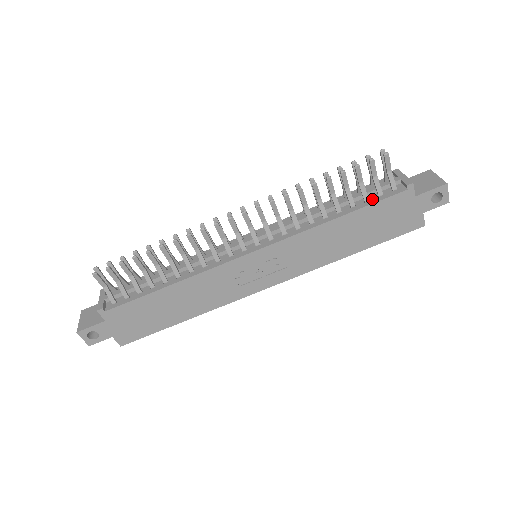
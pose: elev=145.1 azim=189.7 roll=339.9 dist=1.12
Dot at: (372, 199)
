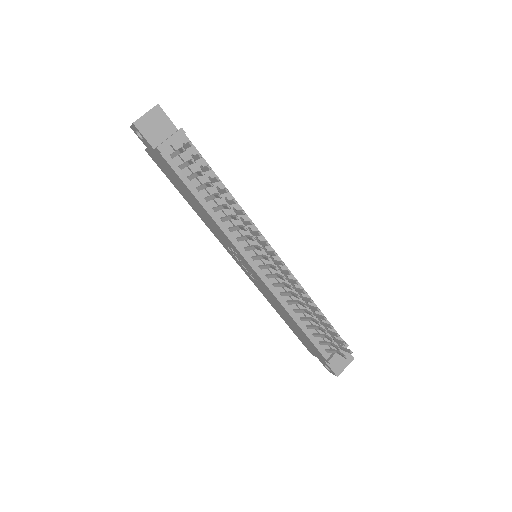
Dot at: (316, 339)
